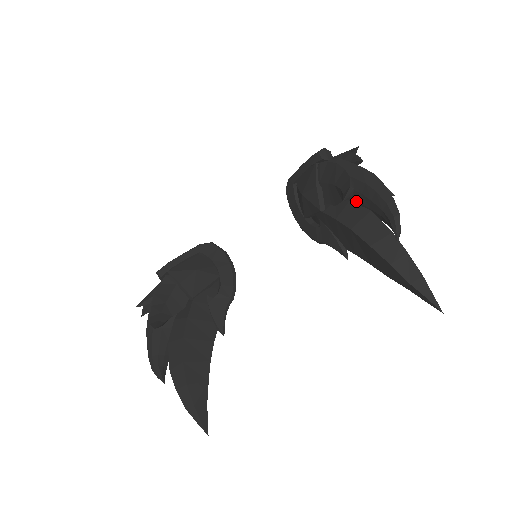
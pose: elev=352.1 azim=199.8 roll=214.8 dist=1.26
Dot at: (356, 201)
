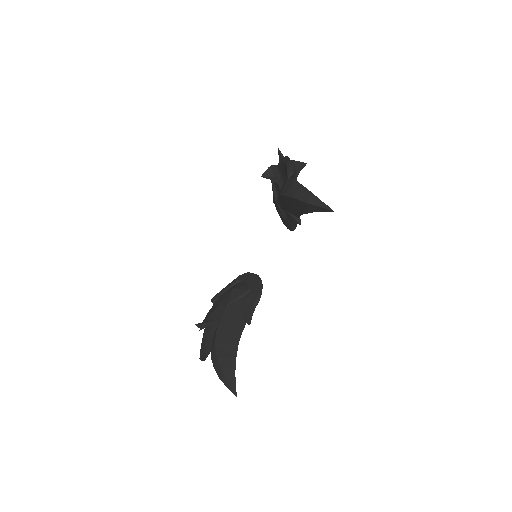
Dot at: occluded
